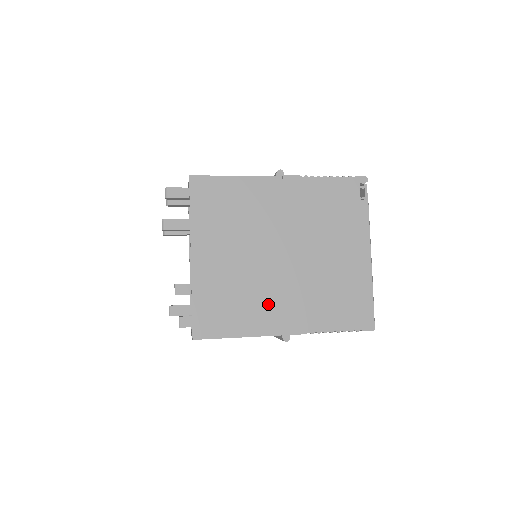
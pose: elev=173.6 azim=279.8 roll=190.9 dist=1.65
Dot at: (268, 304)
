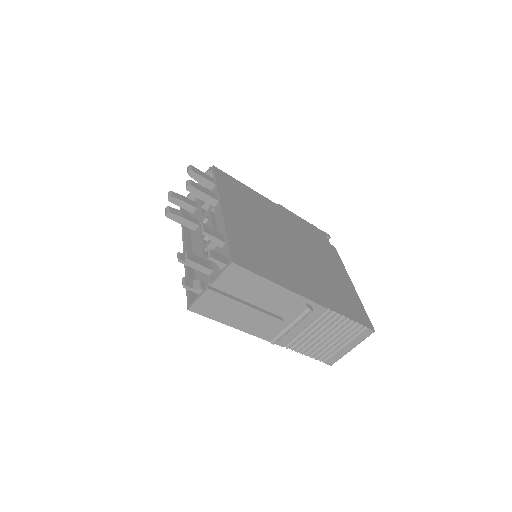
Dot at: (290, 271)
